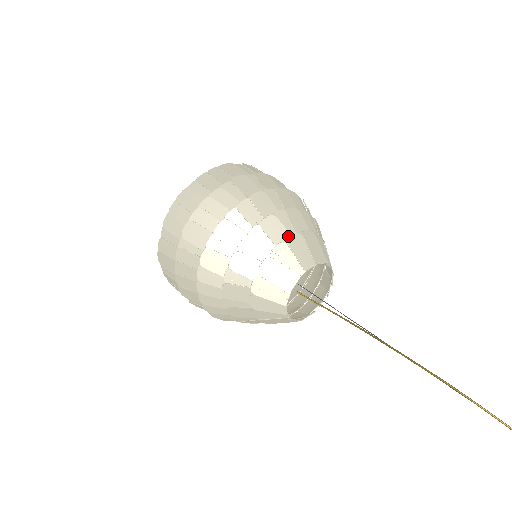
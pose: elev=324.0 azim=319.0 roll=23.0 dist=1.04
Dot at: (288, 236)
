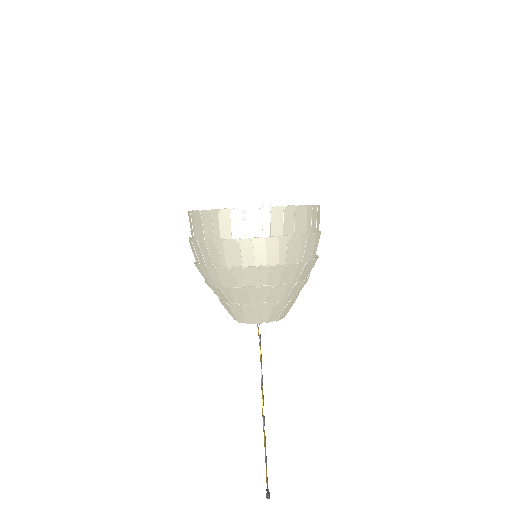
Dot at: (280, 301)
